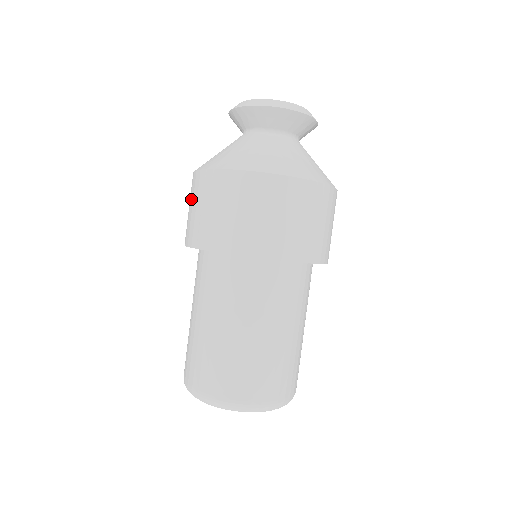
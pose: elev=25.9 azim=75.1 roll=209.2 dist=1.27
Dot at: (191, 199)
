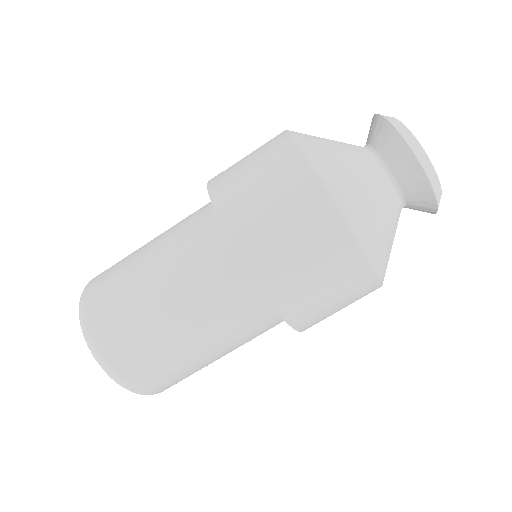
Dot at: (294, 216)
